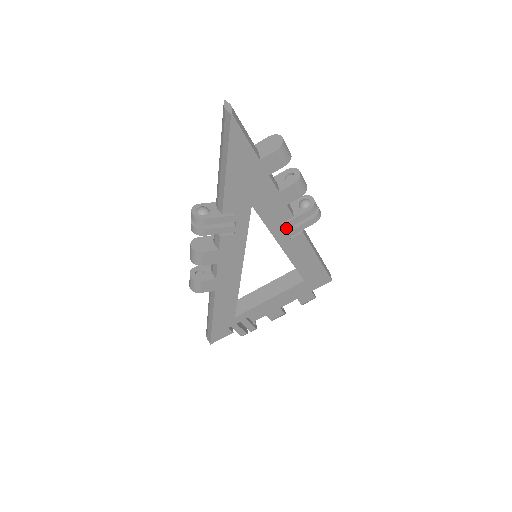
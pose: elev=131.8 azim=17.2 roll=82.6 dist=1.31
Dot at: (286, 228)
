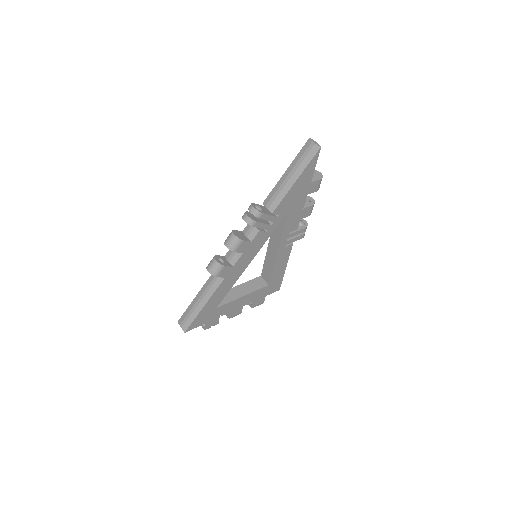
Dot at: (289, 237)
